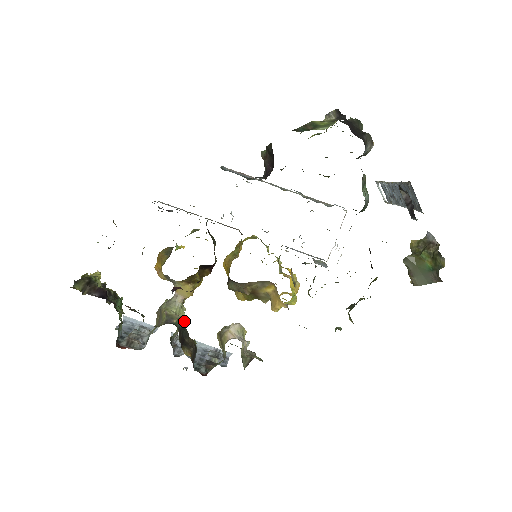
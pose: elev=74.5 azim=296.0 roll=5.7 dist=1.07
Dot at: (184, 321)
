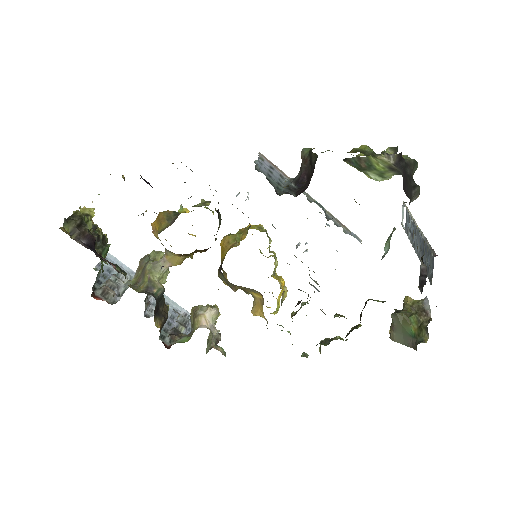
Dot at: (164, 291)
